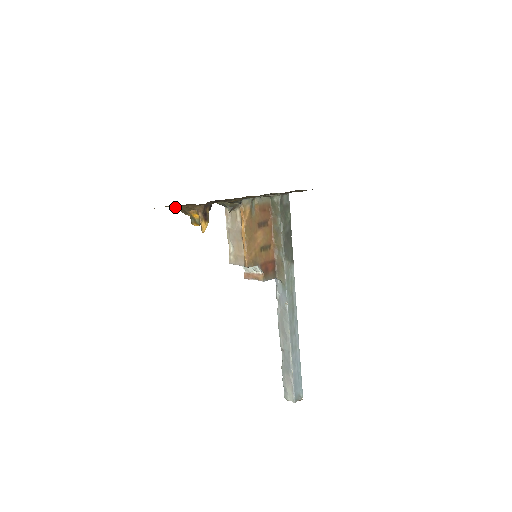
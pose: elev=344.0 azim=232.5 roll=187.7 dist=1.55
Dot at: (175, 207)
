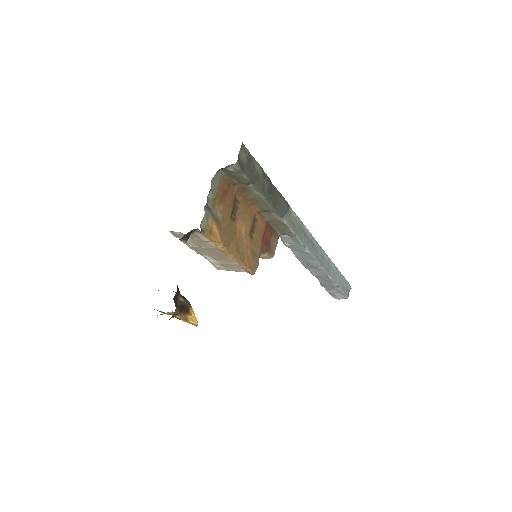
Dot at: occluded
